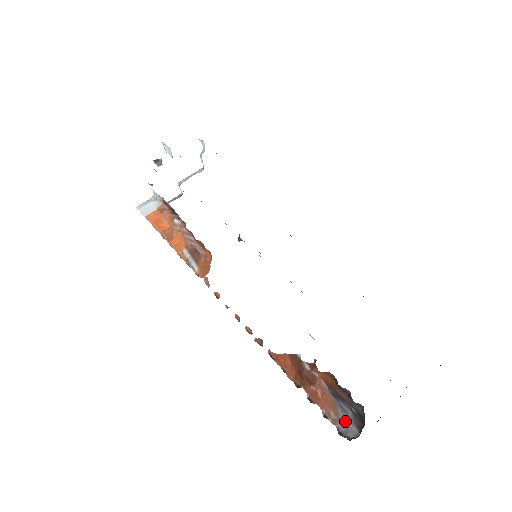
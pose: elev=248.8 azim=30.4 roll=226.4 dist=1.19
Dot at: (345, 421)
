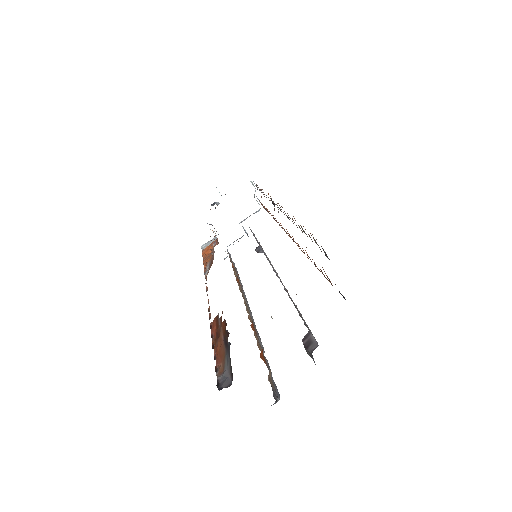
Dot at: (226, 372)
